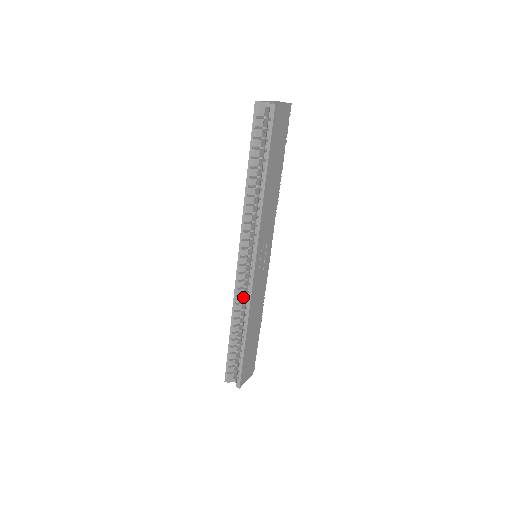
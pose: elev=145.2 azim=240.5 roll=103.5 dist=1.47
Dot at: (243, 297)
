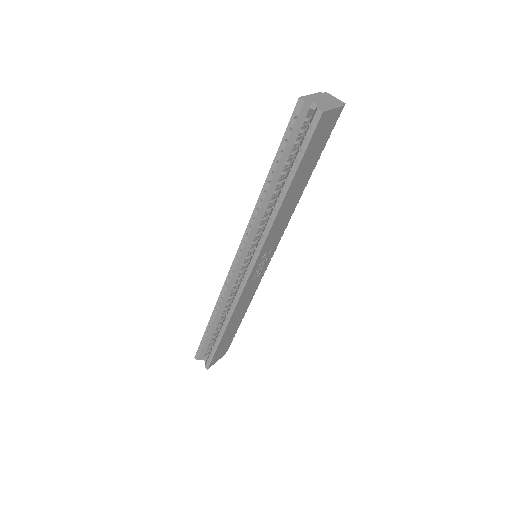
Dot at: (231, 293)
